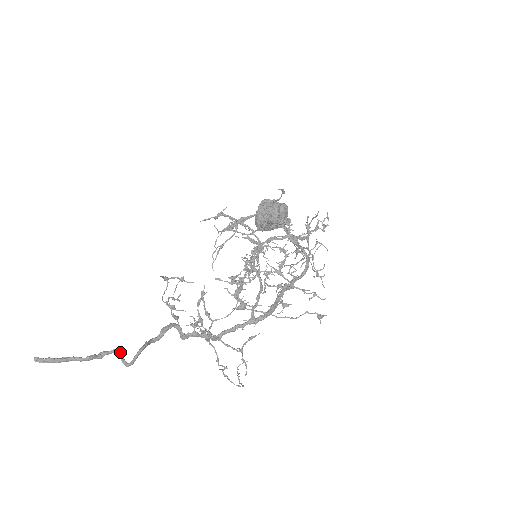
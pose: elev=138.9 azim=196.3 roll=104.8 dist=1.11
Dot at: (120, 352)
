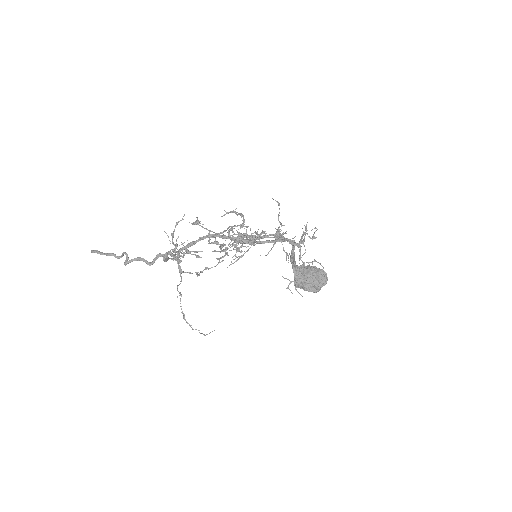
Dot at: (127, 255)
